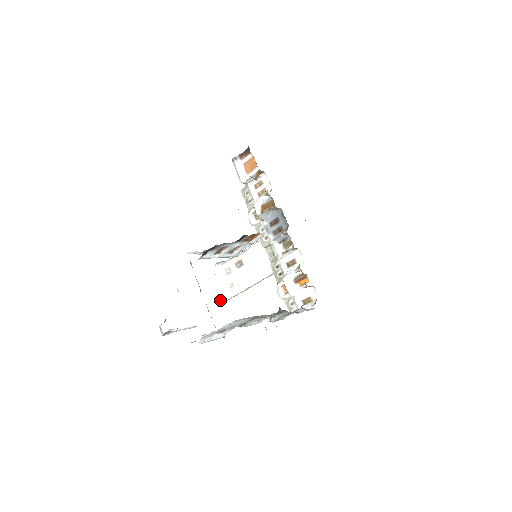
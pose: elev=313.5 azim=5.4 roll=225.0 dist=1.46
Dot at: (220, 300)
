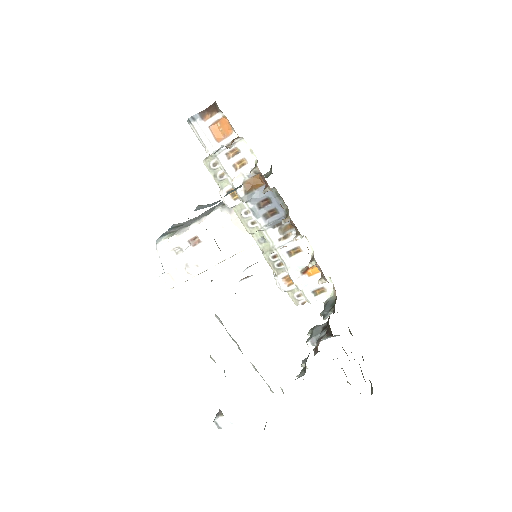
Dot at: (171, 284)
